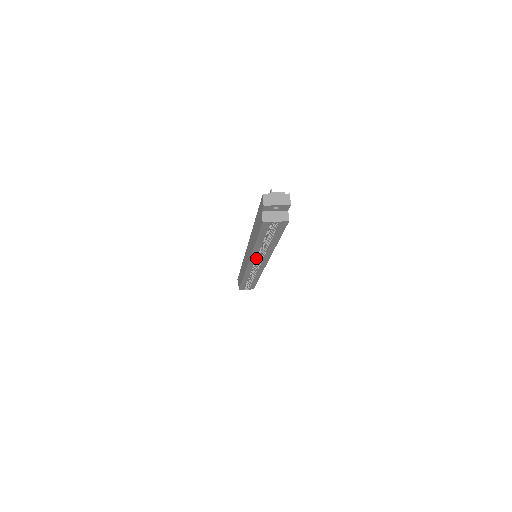
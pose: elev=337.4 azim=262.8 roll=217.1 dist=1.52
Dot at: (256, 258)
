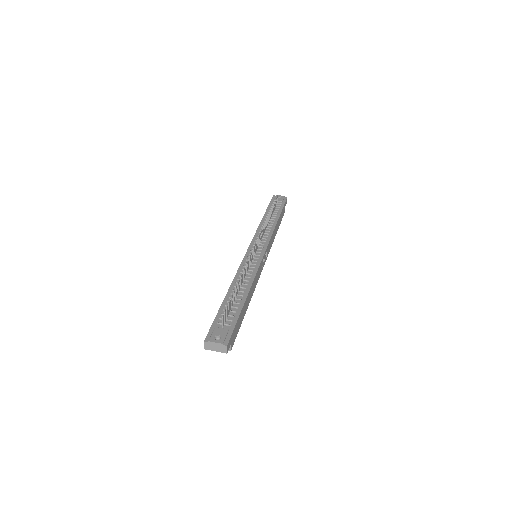
Dot at: occluded
